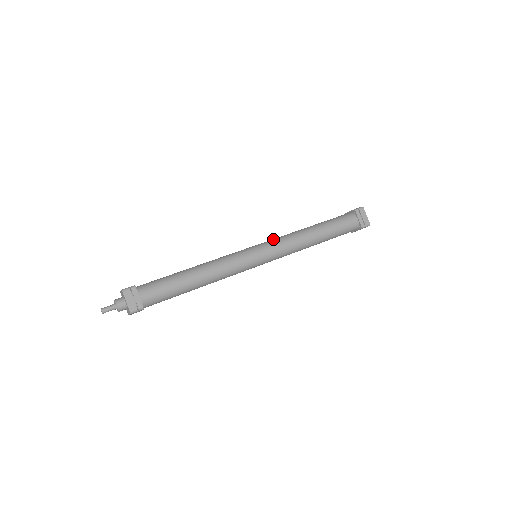
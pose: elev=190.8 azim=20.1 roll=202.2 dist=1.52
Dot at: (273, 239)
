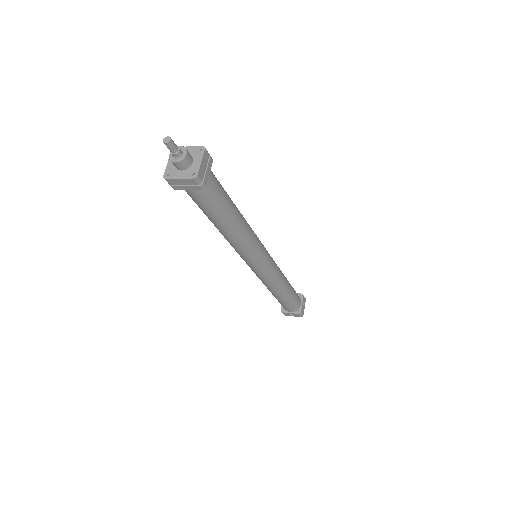
Dot at: occluded
